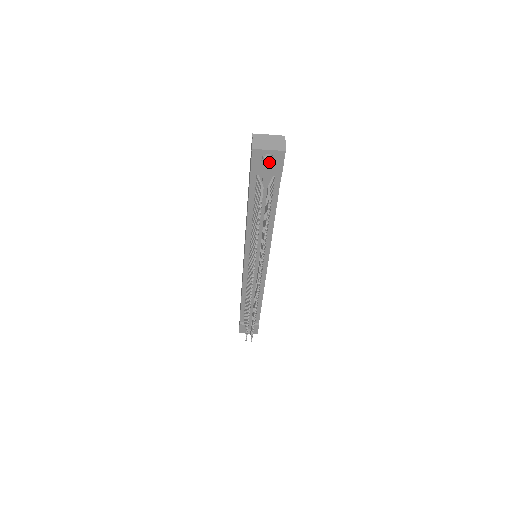
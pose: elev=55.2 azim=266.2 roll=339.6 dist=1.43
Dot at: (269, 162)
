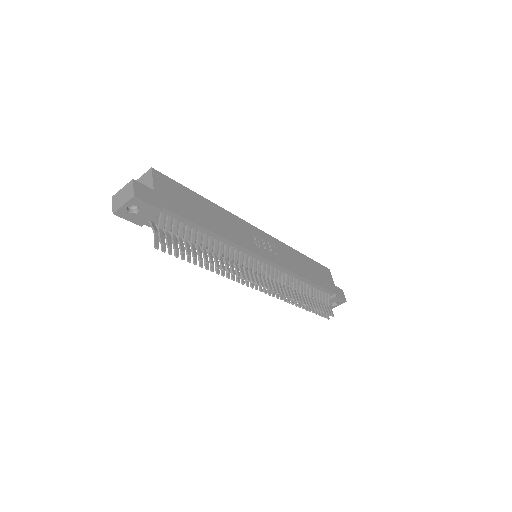
Dot at: (138, 210)
